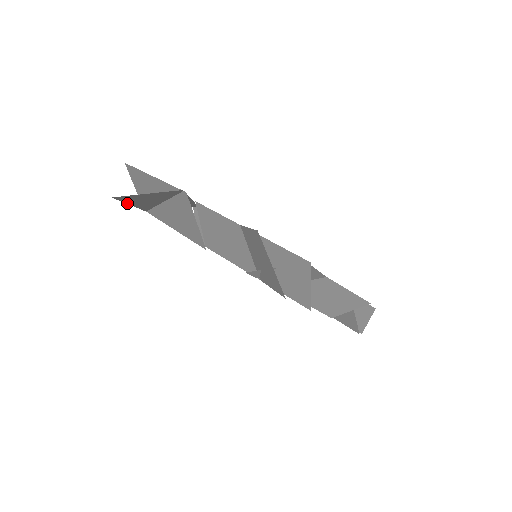
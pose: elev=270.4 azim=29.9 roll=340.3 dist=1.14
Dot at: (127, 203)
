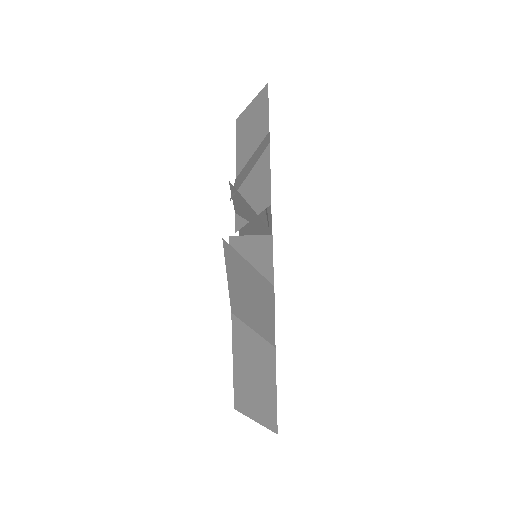
Dot at: occluded
